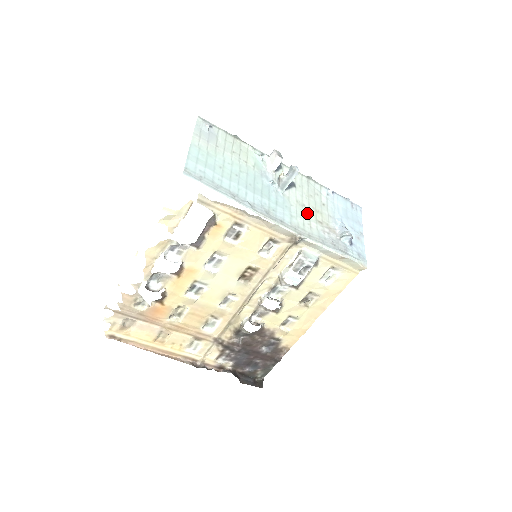
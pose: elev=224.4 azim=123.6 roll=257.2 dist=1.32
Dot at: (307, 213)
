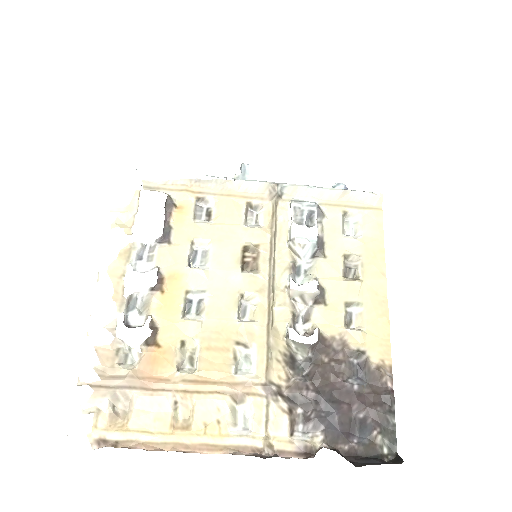
Dot at: occluded
